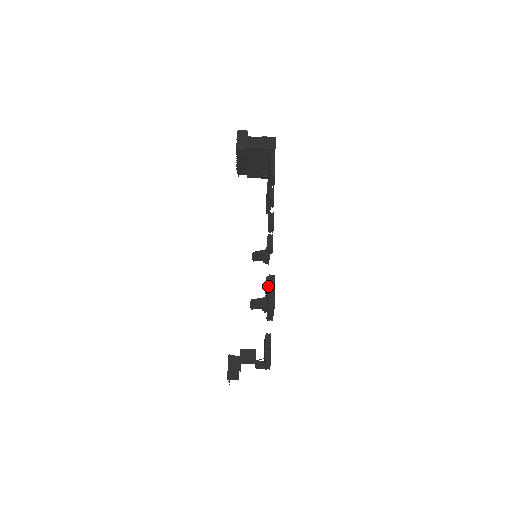
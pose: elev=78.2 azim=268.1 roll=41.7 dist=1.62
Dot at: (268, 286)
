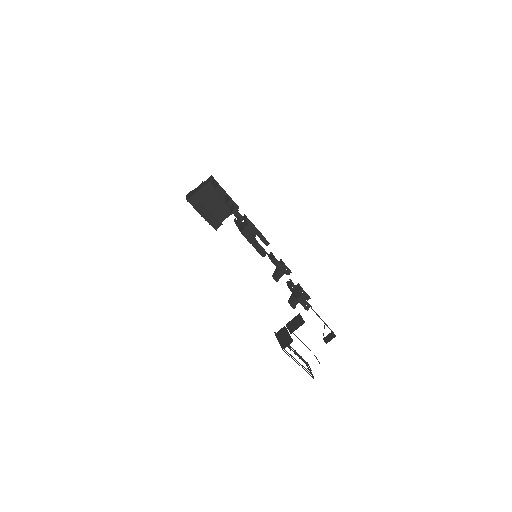
Dot at: (236, 225)
